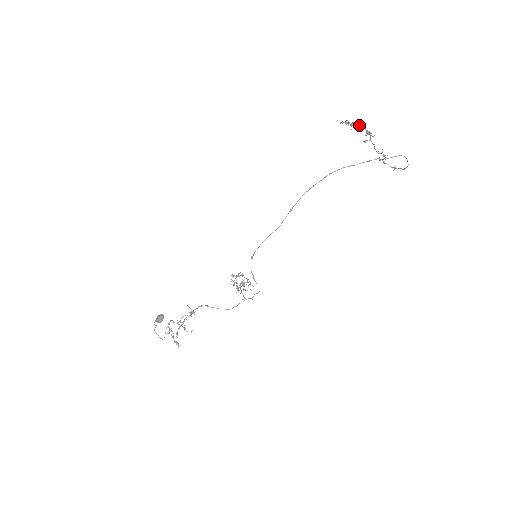
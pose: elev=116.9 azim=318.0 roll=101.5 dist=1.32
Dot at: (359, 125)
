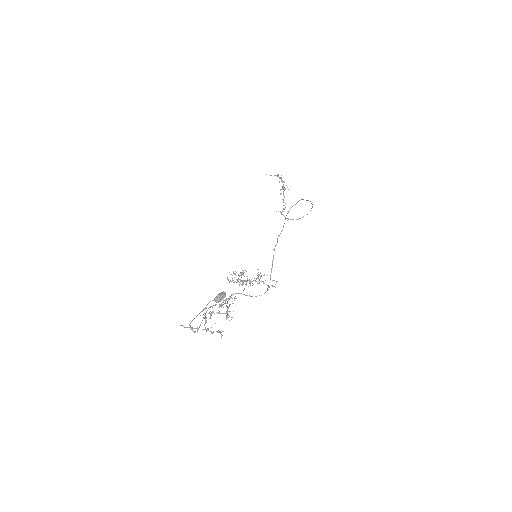
Dot at: (282, 180)
